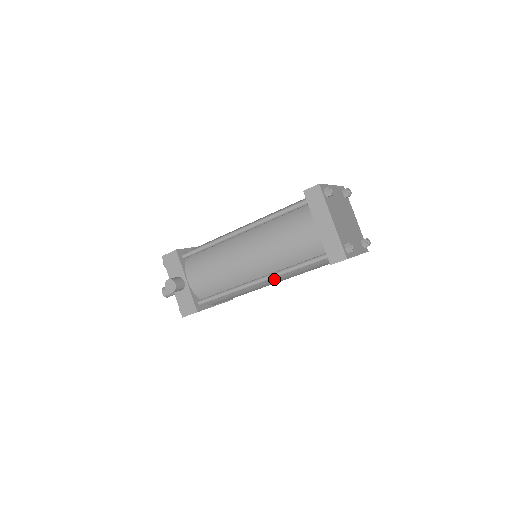
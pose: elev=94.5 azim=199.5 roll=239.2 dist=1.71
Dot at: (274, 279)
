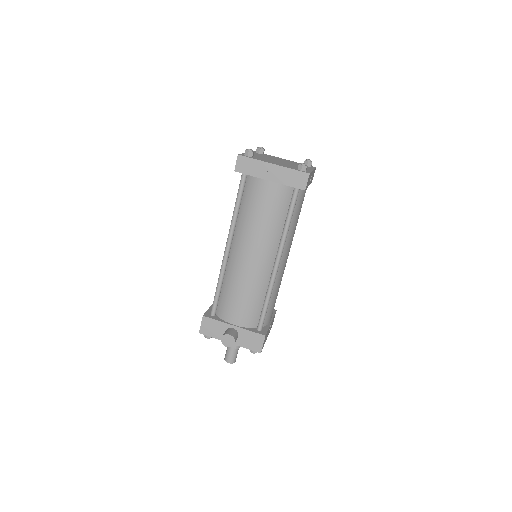
Dot at: (284, 251)
